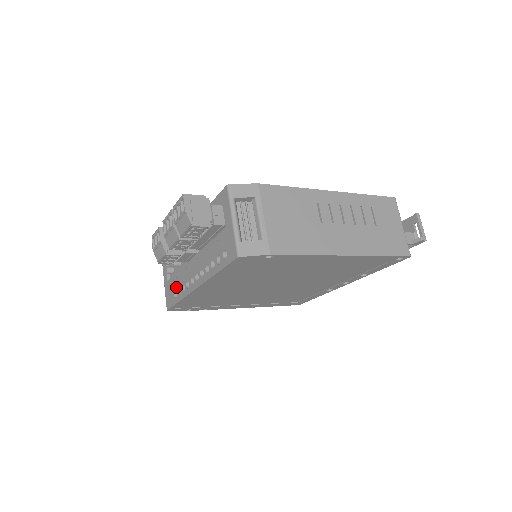
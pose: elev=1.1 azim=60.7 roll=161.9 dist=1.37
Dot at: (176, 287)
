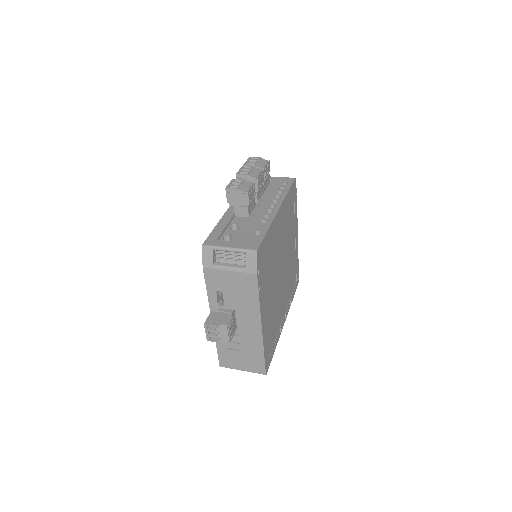
Dot at: (253, 230)
